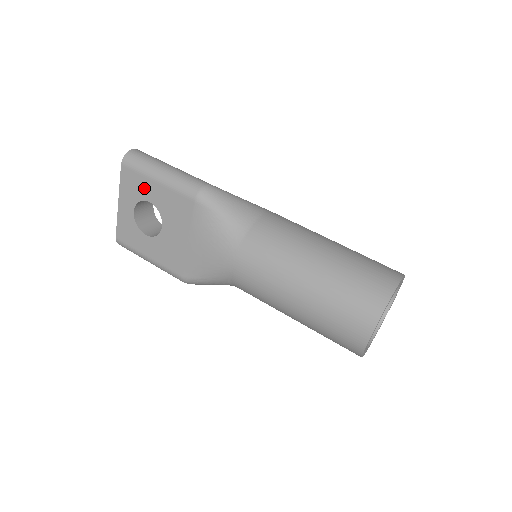
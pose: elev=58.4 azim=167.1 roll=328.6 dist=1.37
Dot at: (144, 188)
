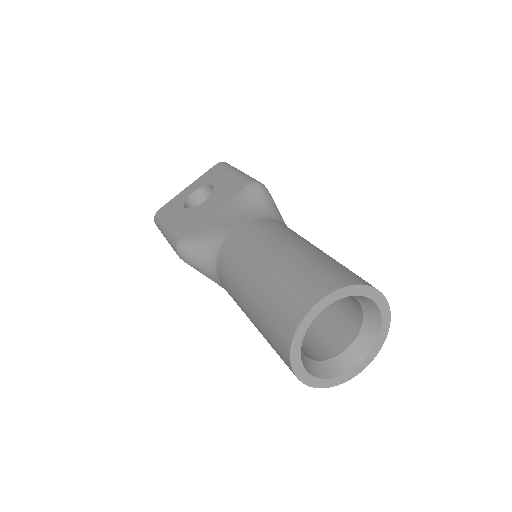
Dot at: (217, 177)
